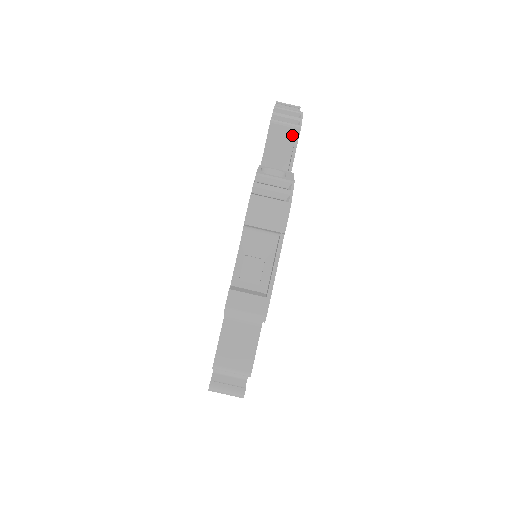
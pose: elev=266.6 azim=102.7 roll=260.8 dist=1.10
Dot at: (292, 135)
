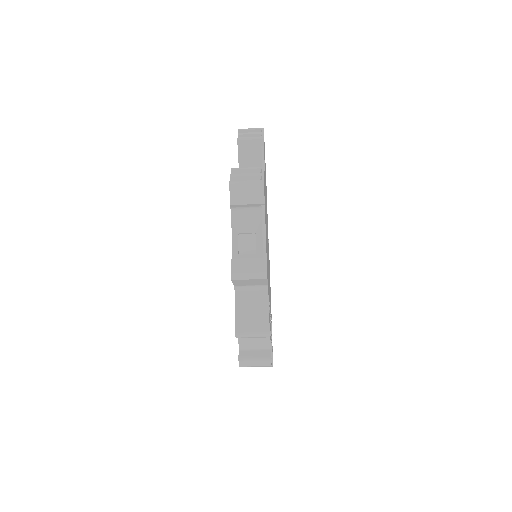
Dot at: (258, 145)
